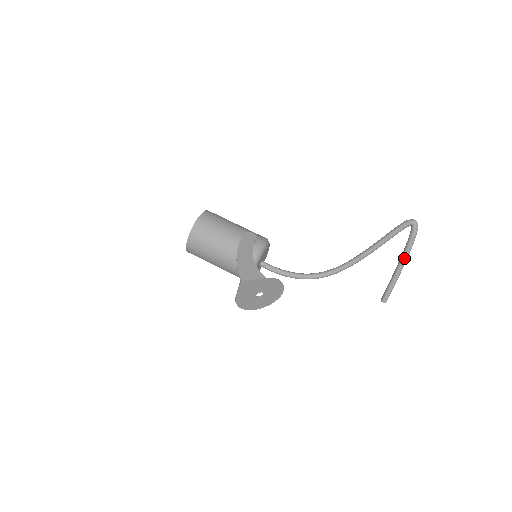
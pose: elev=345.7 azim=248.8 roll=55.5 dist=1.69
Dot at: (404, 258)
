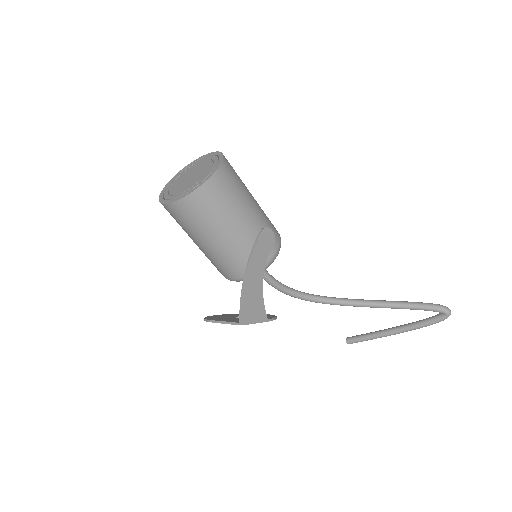
Dot at: (406, 331)
